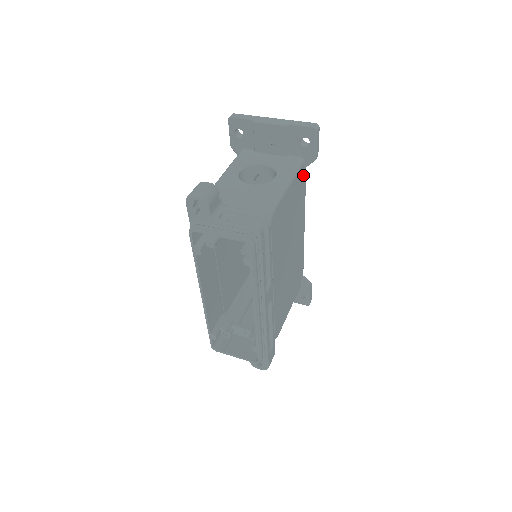
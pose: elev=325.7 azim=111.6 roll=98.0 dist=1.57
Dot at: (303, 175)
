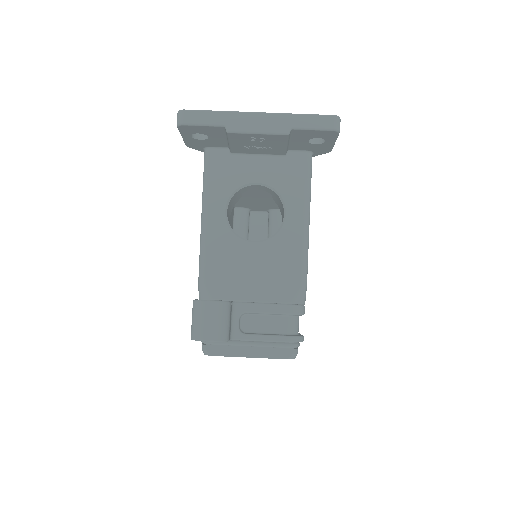
Dot at: occluded
